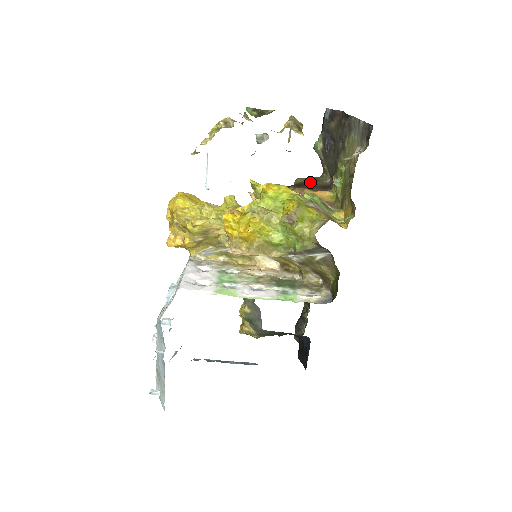
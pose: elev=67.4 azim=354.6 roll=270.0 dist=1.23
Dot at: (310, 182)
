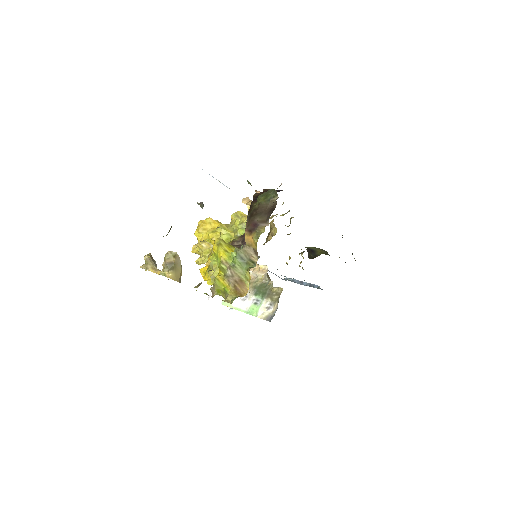
Dot at: (260, 207)
